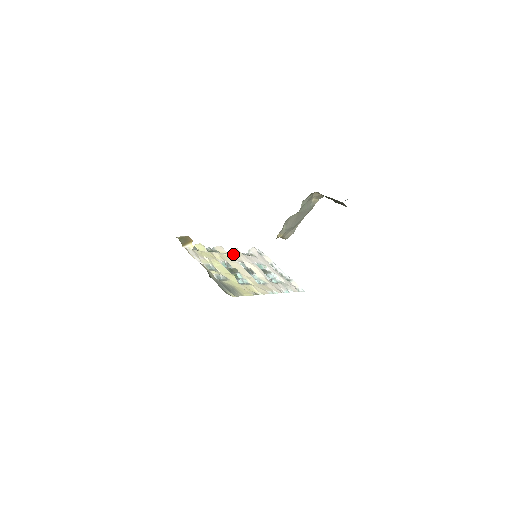
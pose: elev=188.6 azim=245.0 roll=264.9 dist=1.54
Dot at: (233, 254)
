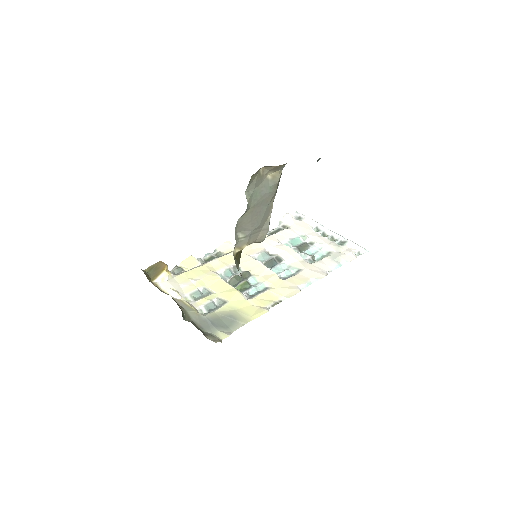
Dot at: occluded
